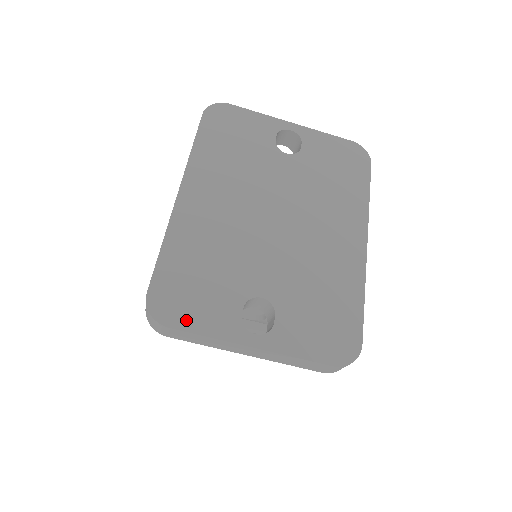
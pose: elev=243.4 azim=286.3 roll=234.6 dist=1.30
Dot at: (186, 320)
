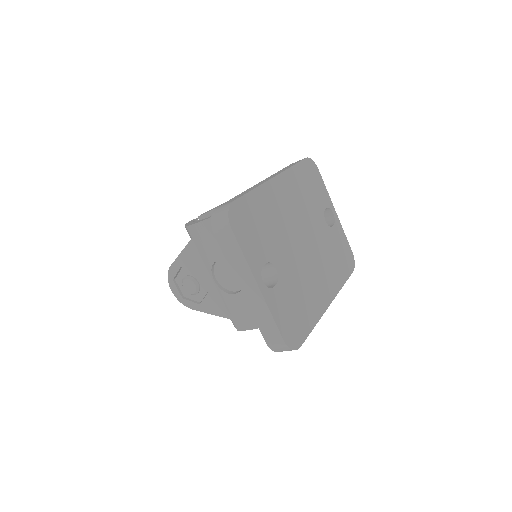
Dot at: (241, 236)
